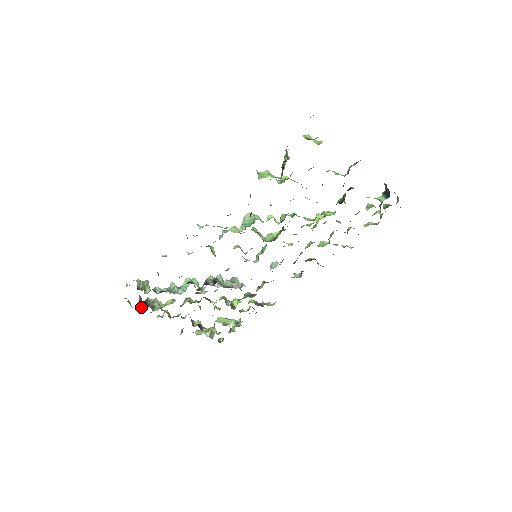
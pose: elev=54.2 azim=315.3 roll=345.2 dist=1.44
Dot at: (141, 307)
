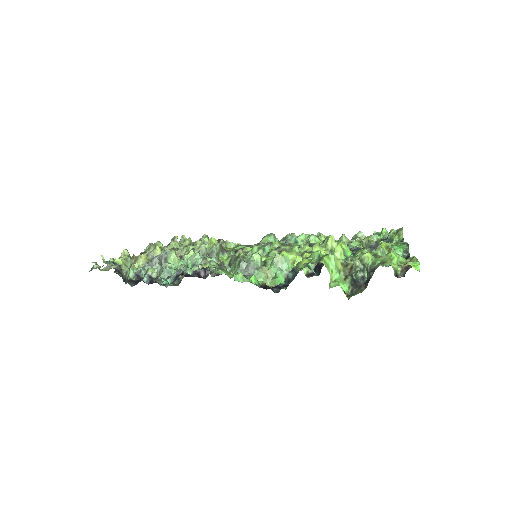
Dot at: (108, 265)
